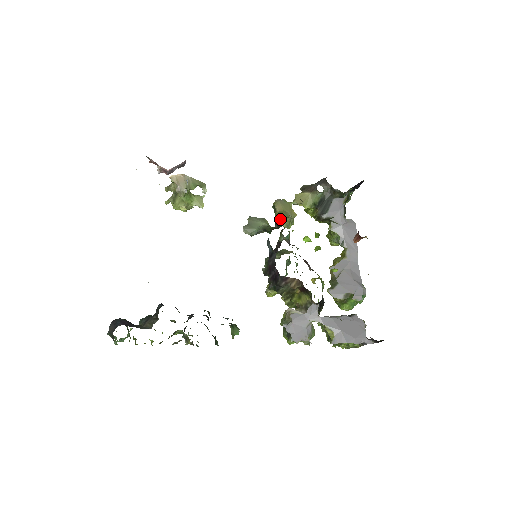
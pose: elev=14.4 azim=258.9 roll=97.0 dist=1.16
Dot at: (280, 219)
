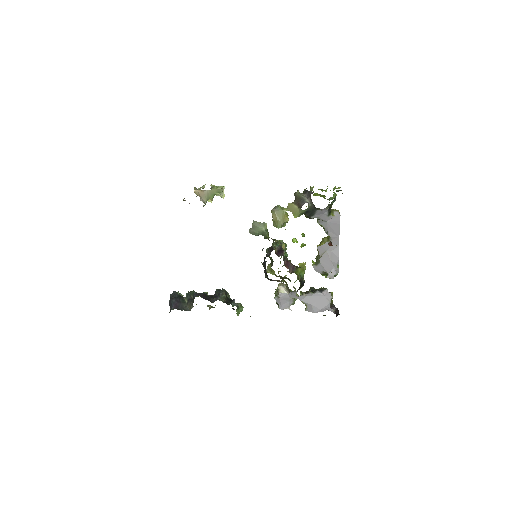
Dot at: (275, 226)
